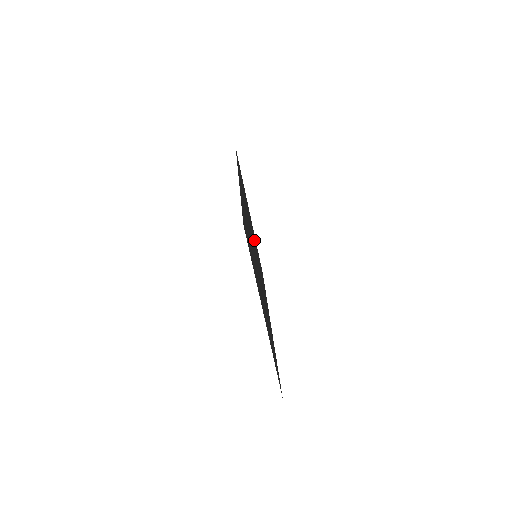
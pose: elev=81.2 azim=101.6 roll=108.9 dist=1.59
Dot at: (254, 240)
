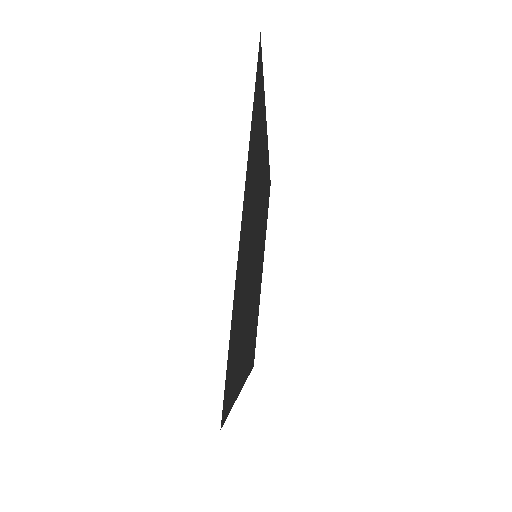
Dot at: (258, 280)
